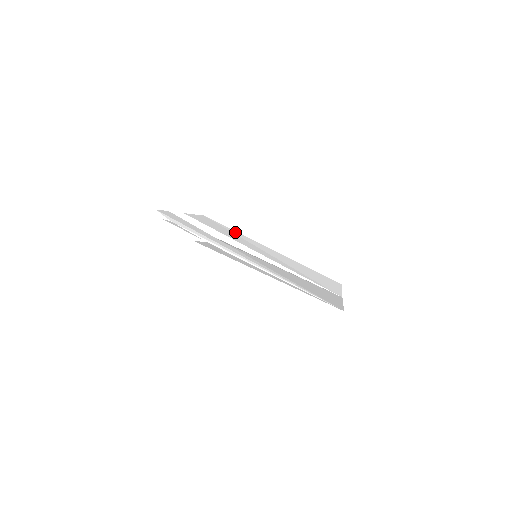
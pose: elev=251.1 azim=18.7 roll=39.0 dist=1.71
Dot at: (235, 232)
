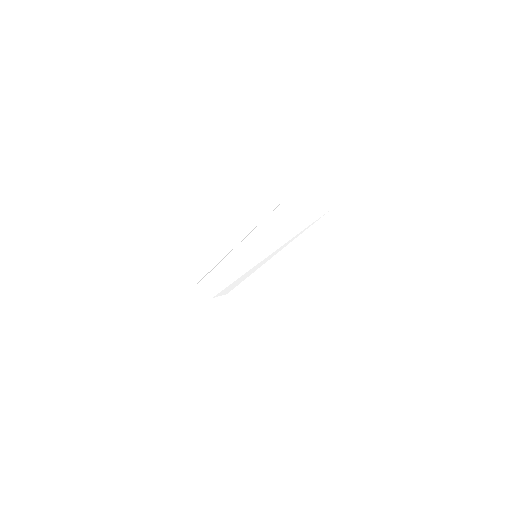
Dot at: occluded
